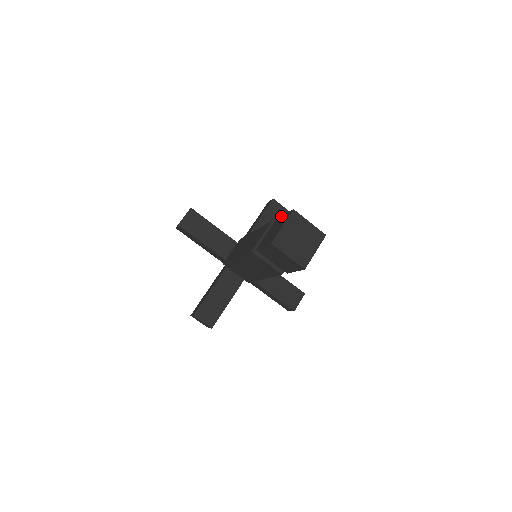
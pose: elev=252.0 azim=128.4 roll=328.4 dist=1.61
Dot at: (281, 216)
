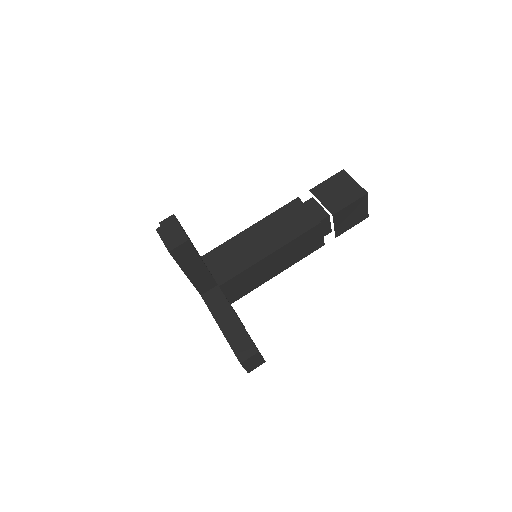
Dot at: occluded
